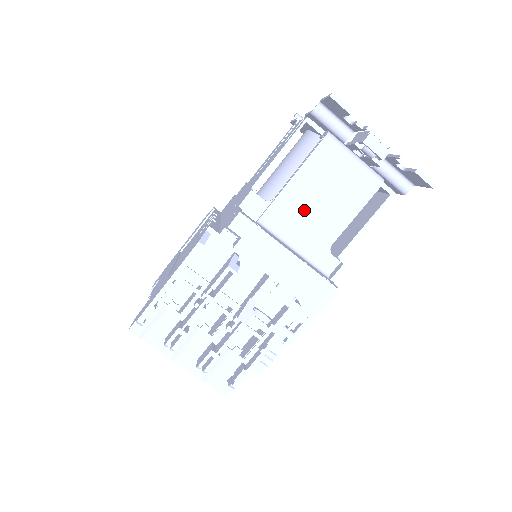
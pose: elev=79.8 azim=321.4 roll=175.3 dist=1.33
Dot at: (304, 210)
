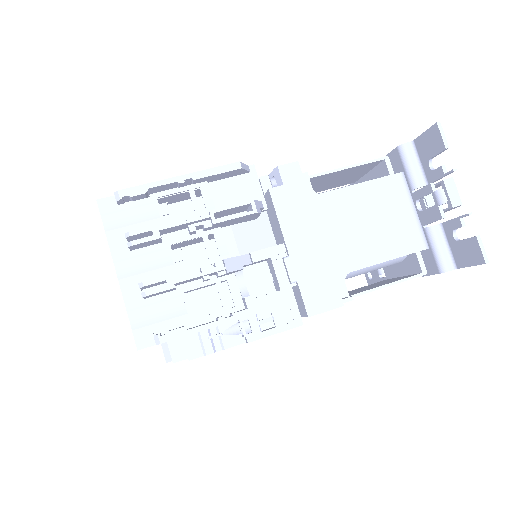
Dot at: (344, 221)
